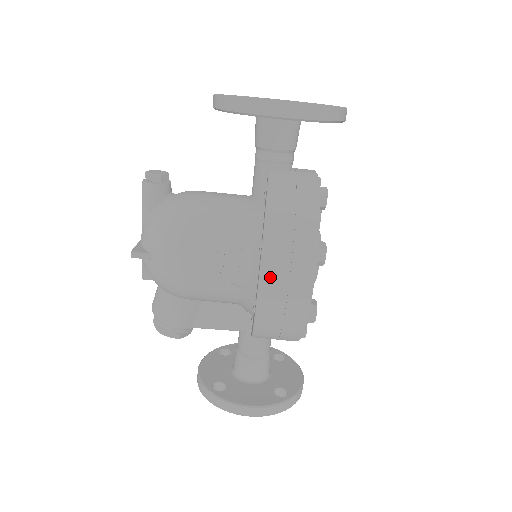
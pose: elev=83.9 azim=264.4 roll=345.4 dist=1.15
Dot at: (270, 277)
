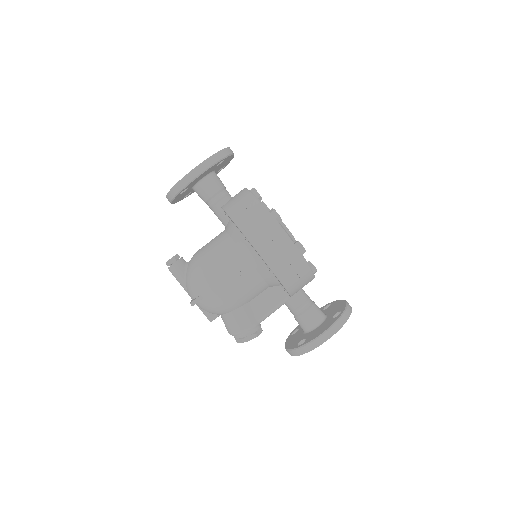
Dot at: (260, 245)
